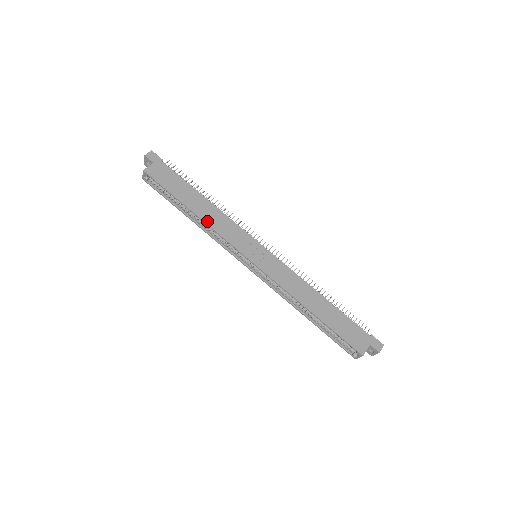
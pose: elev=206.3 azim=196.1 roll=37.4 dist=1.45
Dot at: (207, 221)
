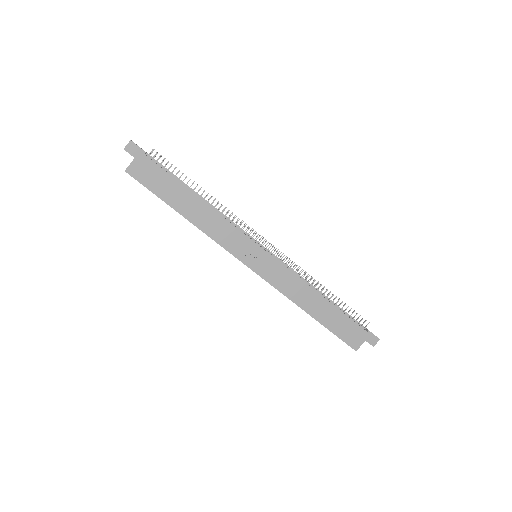
Dot at: (201, 227)
